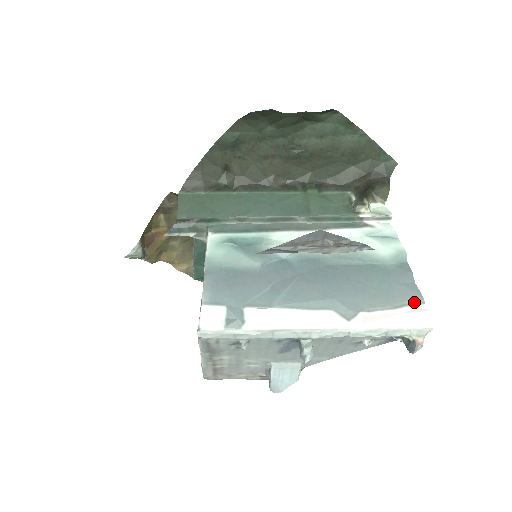
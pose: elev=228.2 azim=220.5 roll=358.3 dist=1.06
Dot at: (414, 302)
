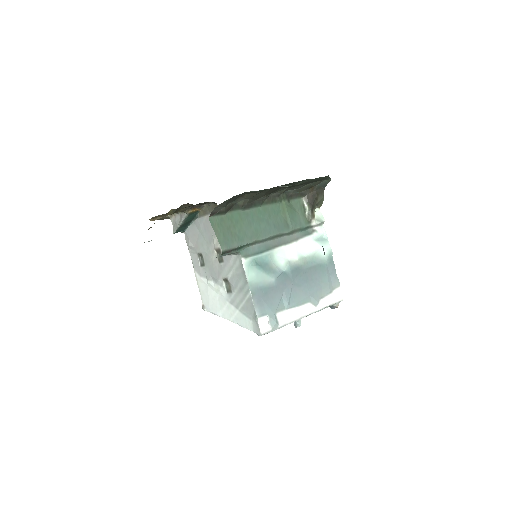
Dot at: (337, 286)
